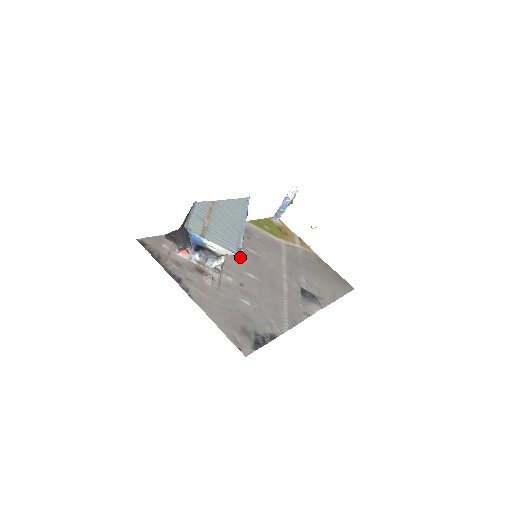
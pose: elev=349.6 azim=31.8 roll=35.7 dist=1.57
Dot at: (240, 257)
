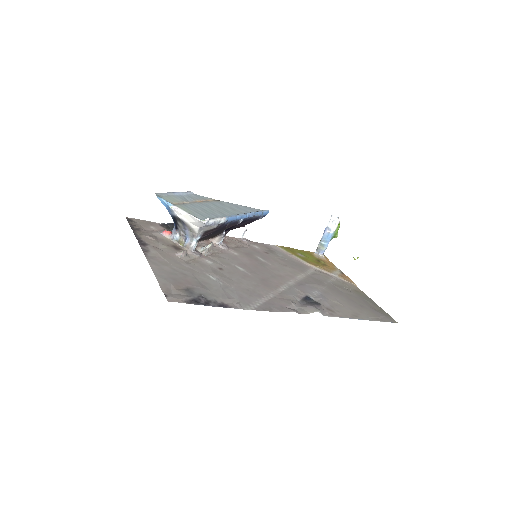
Dot at: (240, 257)
